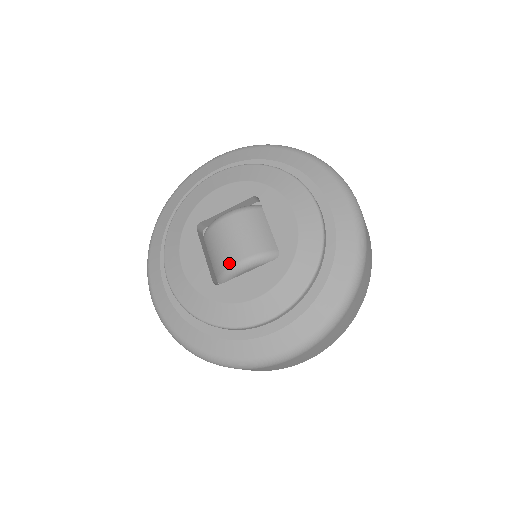
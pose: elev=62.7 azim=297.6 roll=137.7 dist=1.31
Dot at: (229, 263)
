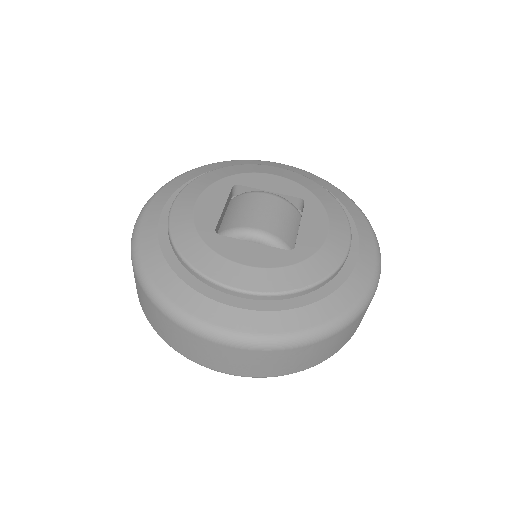
Dot at: (243, 224)
